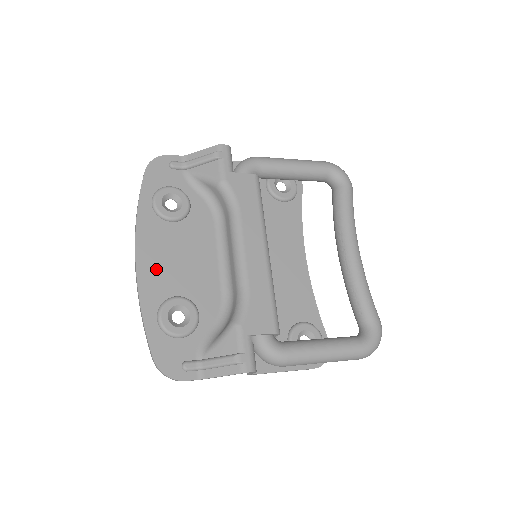
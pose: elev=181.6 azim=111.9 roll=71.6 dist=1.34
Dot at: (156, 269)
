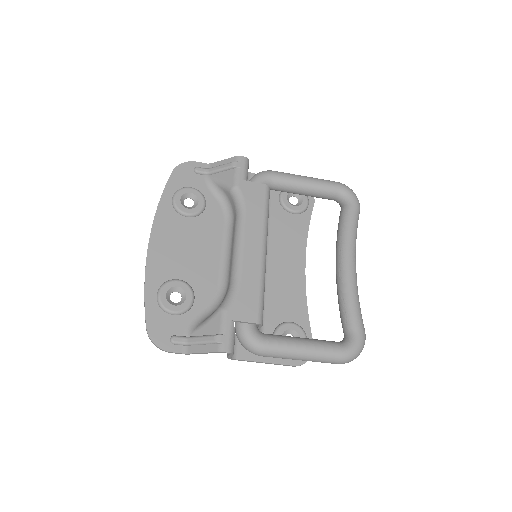
Dot at: (165, 254)
